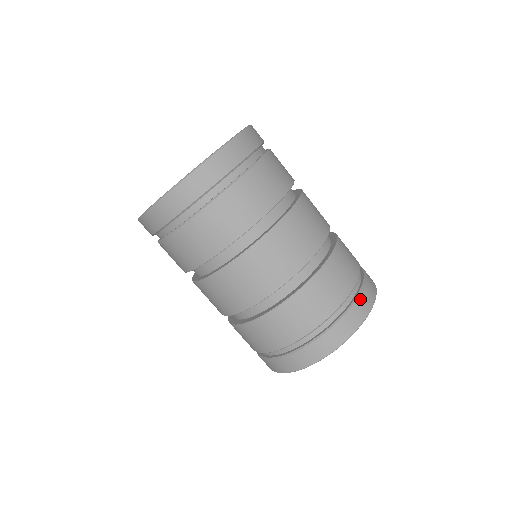
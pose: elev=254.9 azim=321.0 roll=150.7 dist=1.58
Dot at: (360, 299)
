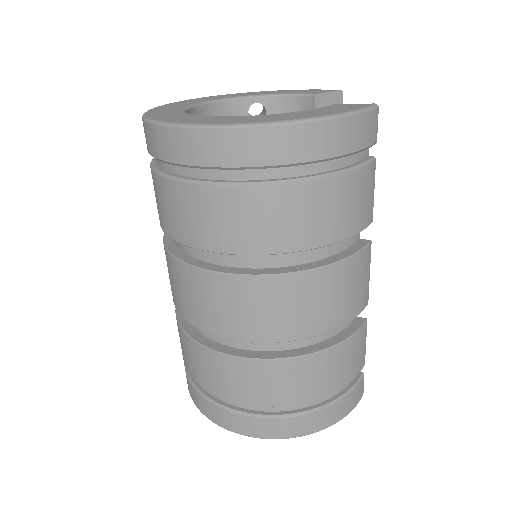
Dot at: (259, 420)
